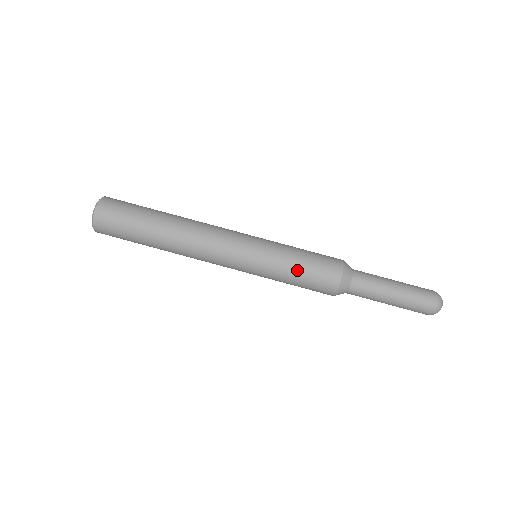
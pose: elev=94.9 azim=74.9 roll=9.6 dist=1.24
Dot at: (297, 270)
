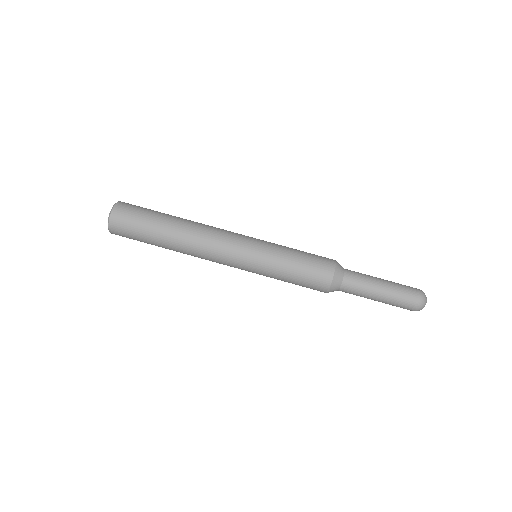
Dot at: (294, 263)
